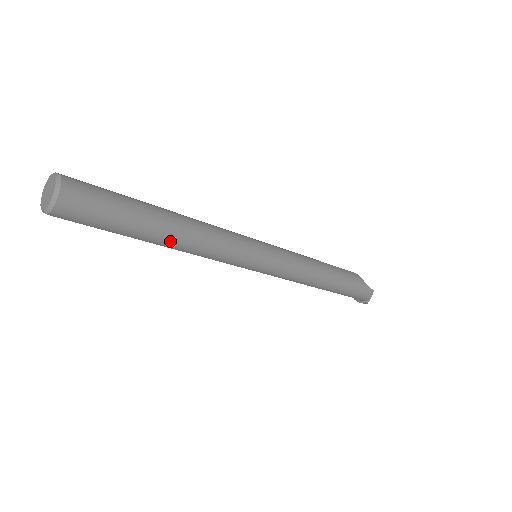
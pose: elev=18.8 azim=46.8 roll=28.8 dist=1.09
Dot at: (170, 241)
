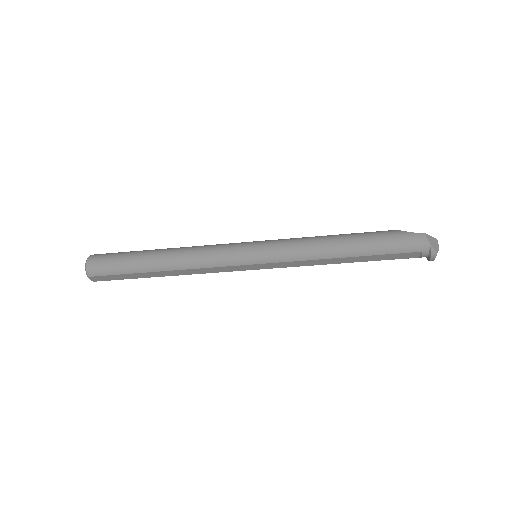
Dot at: (164, 263)
